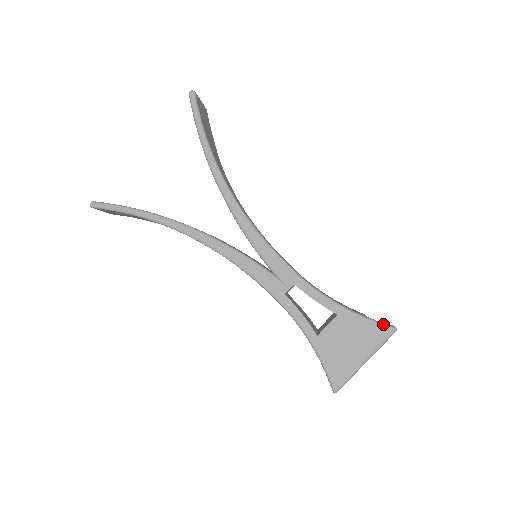
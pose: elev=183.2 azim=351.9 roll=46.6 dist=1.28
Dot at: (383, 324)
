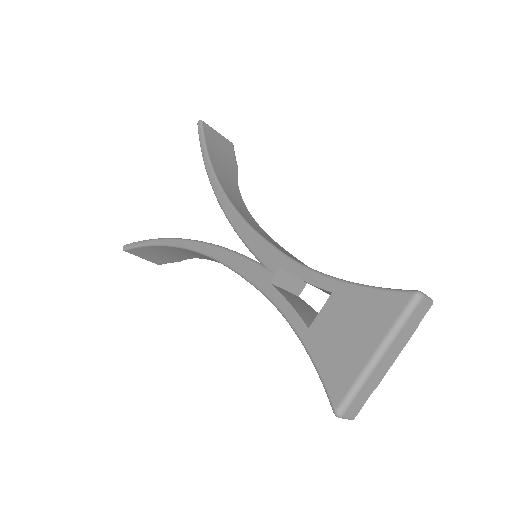
Dot at: (397, 290)
